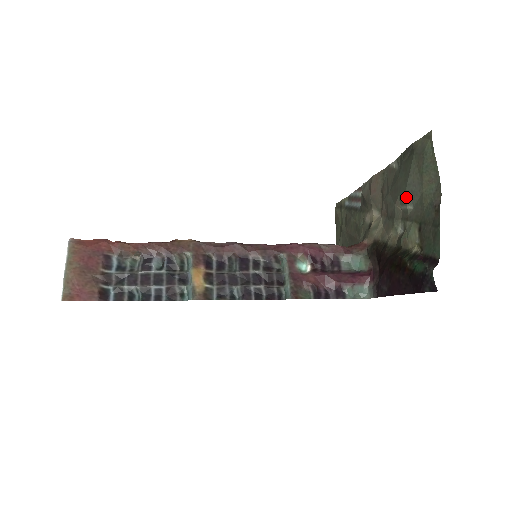
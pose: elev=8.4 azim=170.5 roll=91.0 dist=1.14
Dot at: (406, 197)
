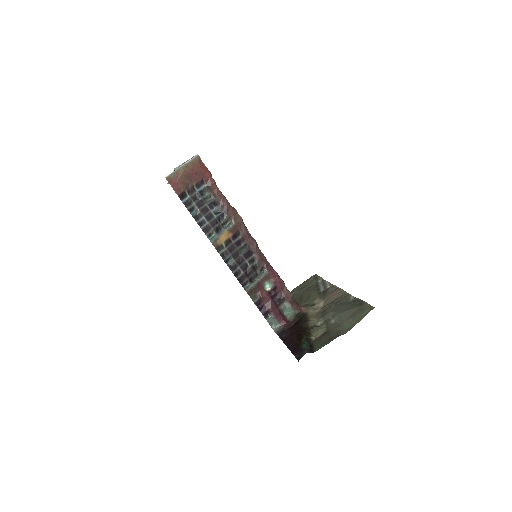
Dot at: (337, 316)
